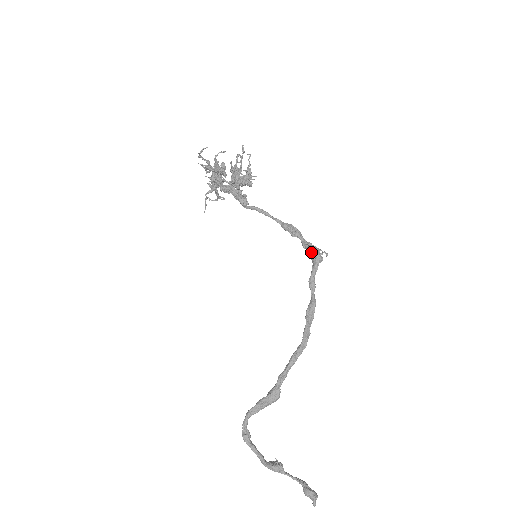
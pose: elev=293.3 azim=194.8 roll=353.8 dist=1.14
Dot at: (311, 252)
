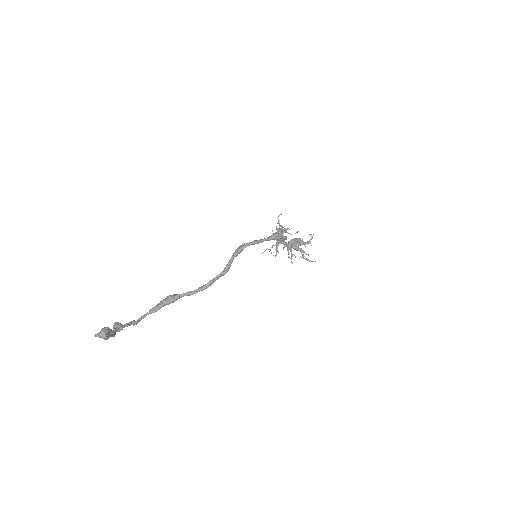
Dot at: occluded
